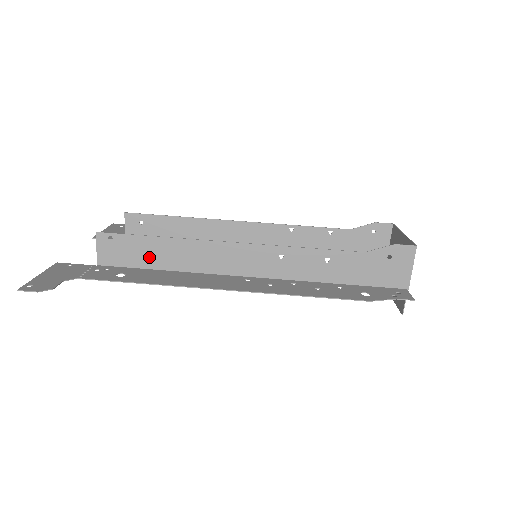
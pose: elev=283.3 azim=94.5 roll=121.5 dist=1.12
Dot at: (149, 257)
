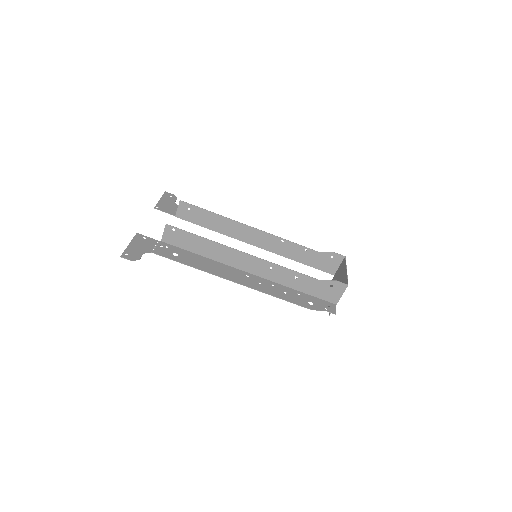
Dot at: (194, 246)
